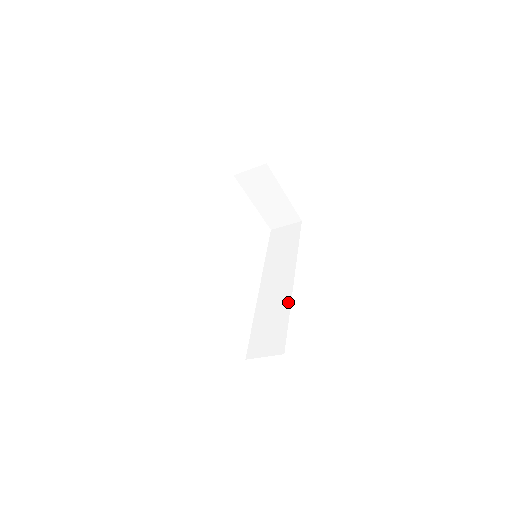
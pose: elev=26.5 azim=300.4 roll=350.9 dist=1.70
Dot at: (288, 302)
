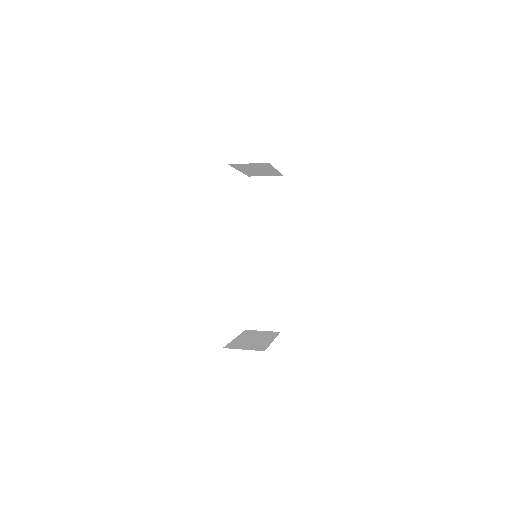
Dot at: (279, 280)
